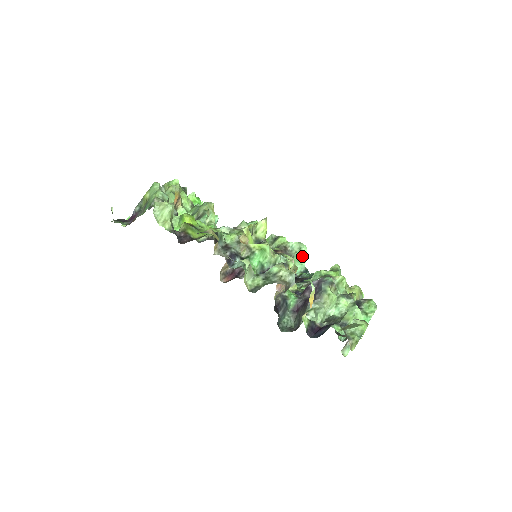
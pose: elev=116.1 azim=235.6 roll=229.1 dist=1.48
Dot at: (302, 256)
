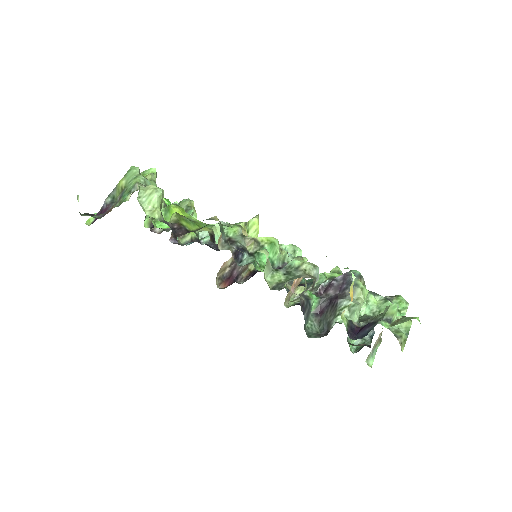
Dot at: occluded
